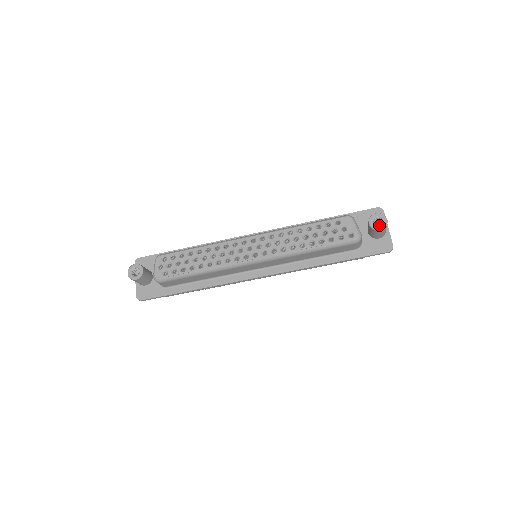
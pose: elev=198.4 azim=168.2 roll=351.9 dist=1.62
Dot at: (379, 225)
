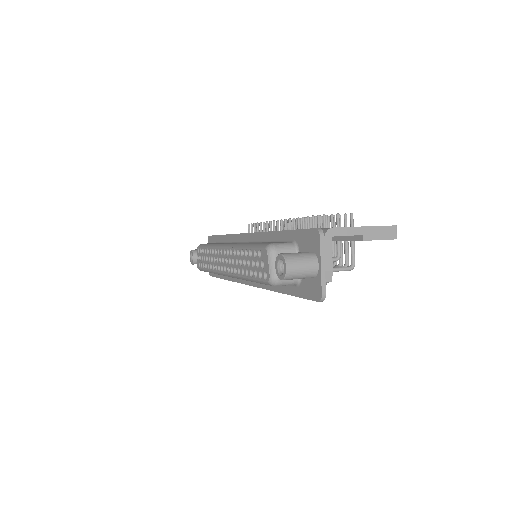
Dot at: (309, 260)
